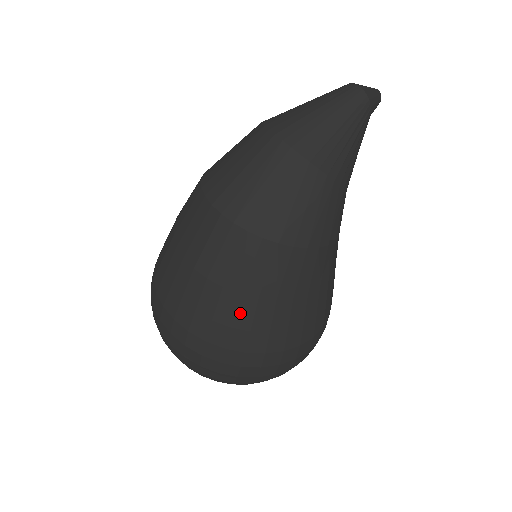
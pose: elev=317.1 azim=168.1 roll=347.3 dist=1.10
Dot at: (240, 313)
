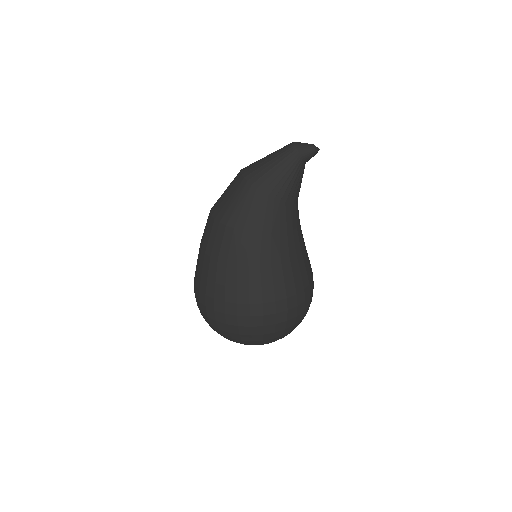
Dot at: (211, 270)
